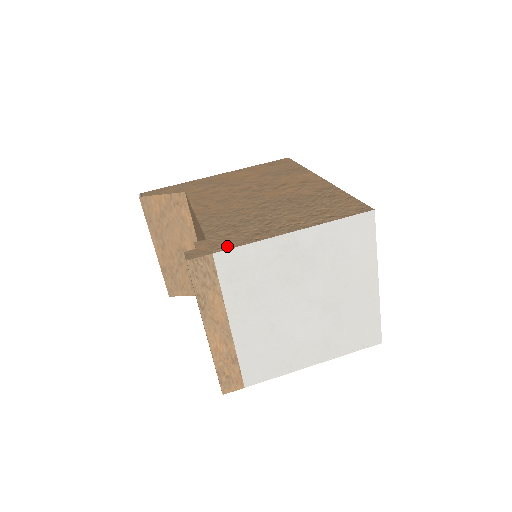
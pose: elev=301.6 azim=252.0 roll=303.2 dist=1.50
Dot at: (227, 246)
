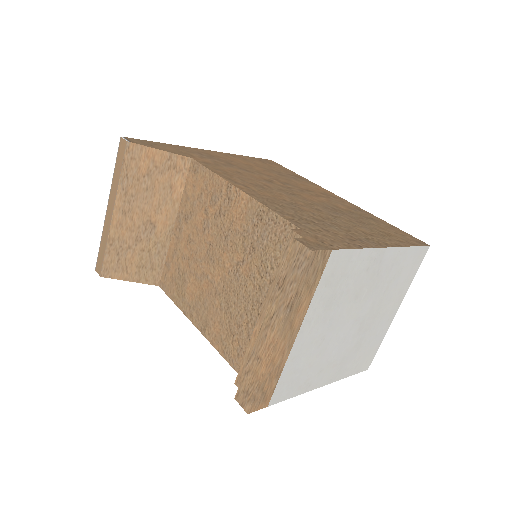
Dot at: (338, 245)
